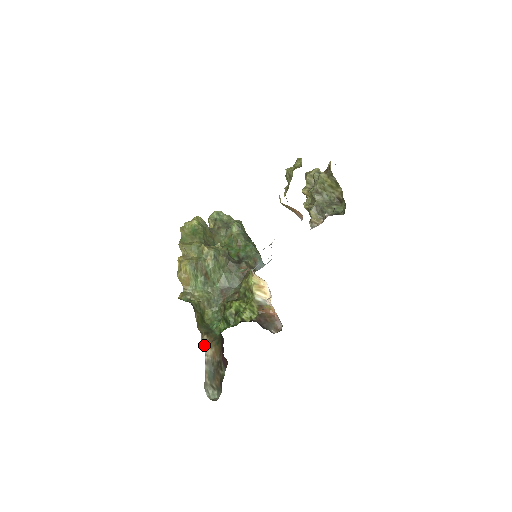
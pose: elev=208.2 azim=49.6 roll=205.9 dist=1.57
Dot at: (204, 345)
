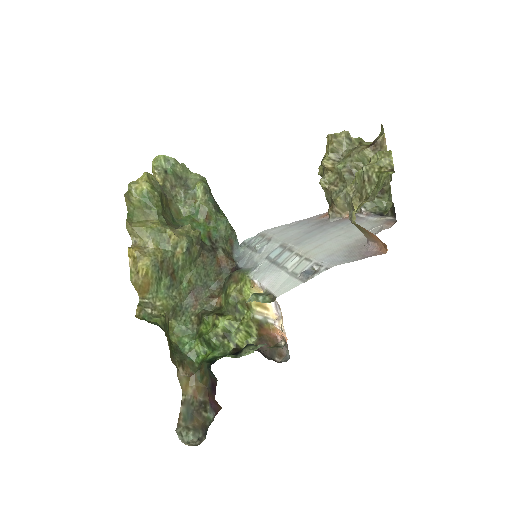
Dot at: (181, 382)
